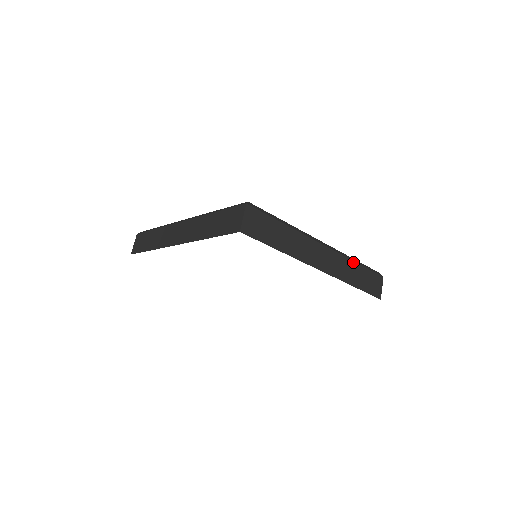
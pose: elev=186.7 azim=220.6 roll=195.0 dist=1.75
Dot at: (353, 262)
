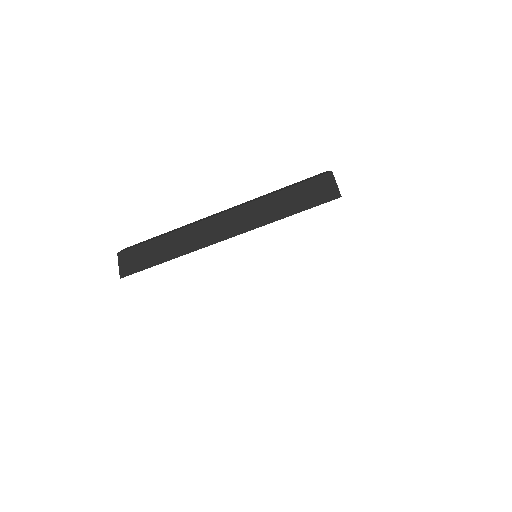
Dot at: occluded
